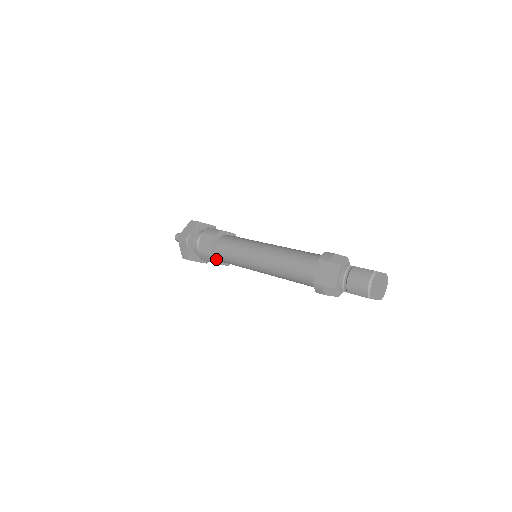
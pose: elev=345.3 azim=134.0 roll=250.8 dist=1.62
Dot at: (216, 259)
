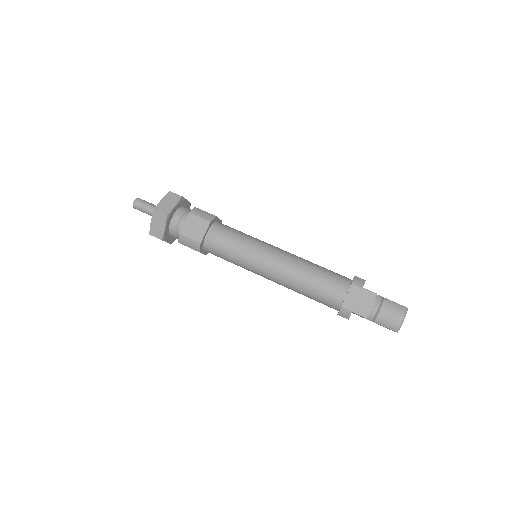
Dot at: (202, 247)
